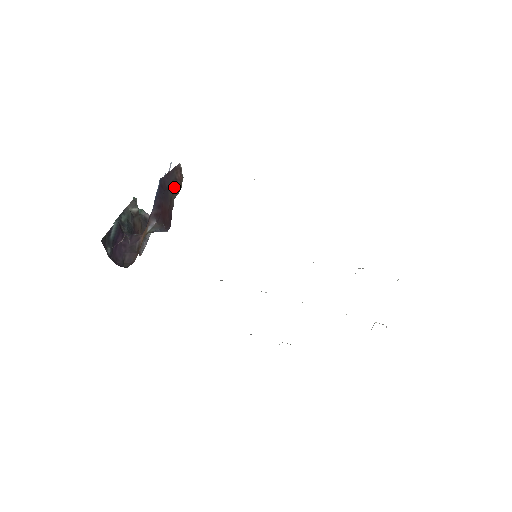
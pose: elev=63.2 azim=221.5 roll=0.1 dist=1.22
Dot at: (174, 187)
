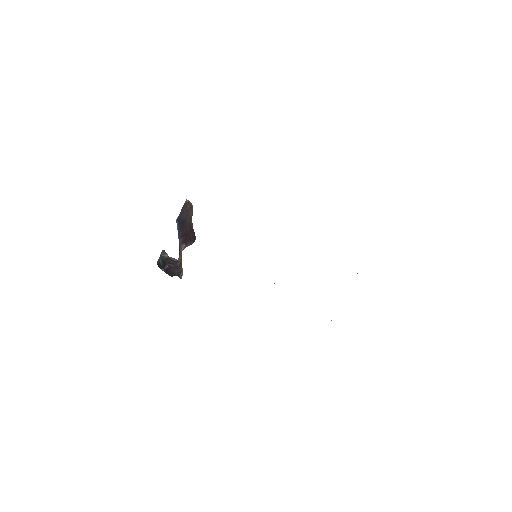
Dot at: (188, 215)
